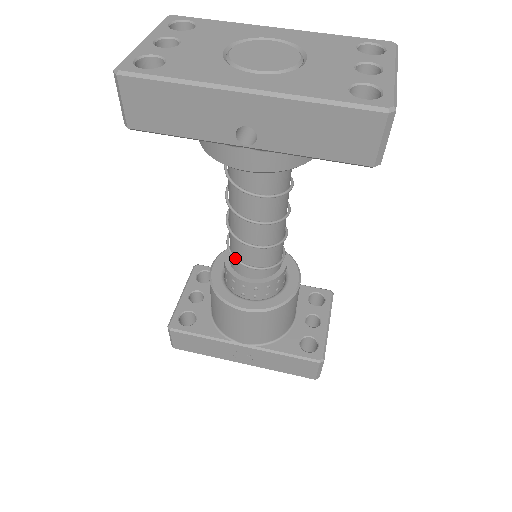
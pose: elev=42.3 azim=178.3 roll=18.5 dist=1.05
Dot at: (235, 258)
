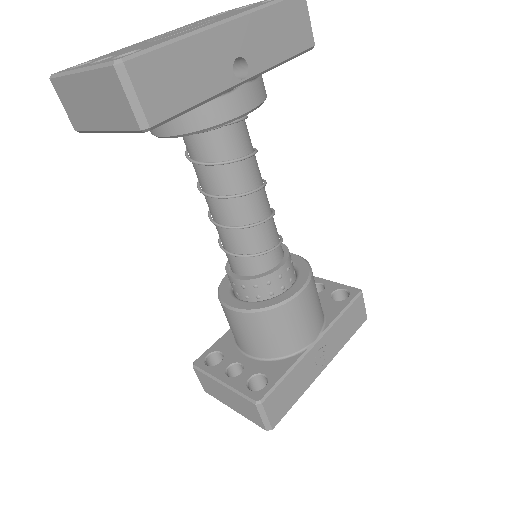
Dot at: (258, 253)
